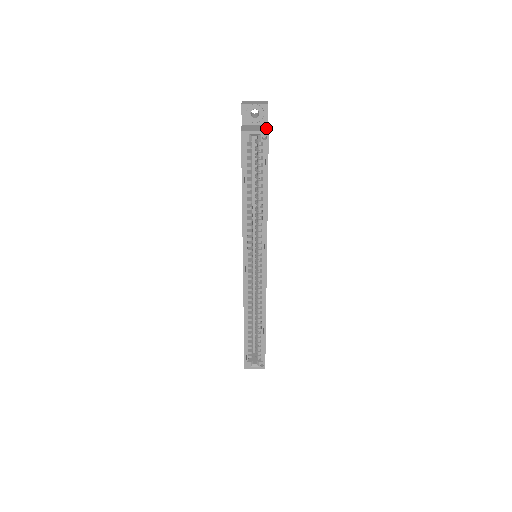
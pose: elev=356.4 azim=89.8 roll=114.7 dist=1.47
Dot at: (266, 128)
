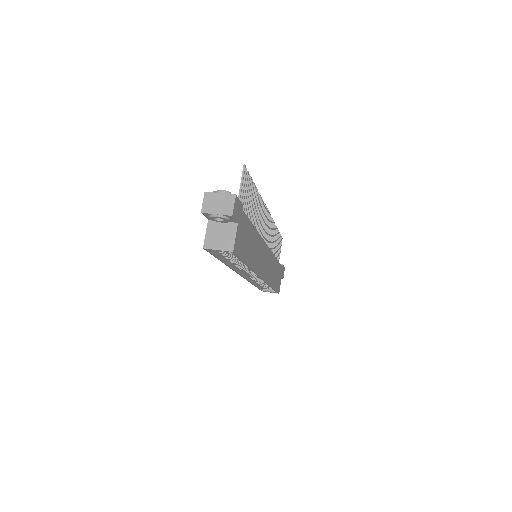
Dot at: (232, 240)
